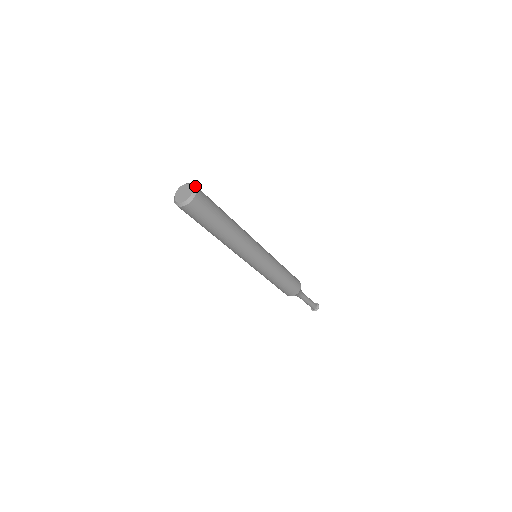
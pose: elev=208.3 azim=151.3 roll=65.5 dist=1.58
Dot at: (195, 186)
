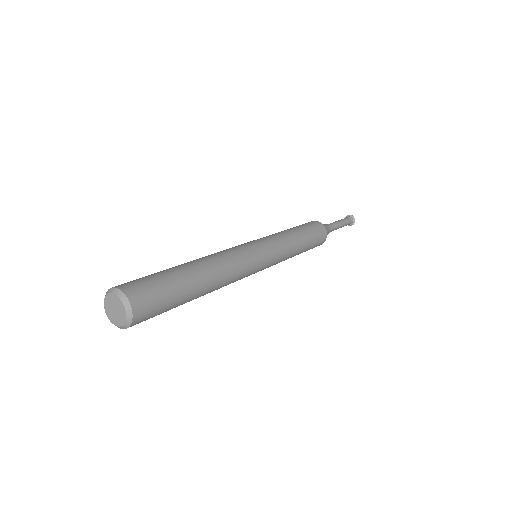
Dot at: (127, 301)
